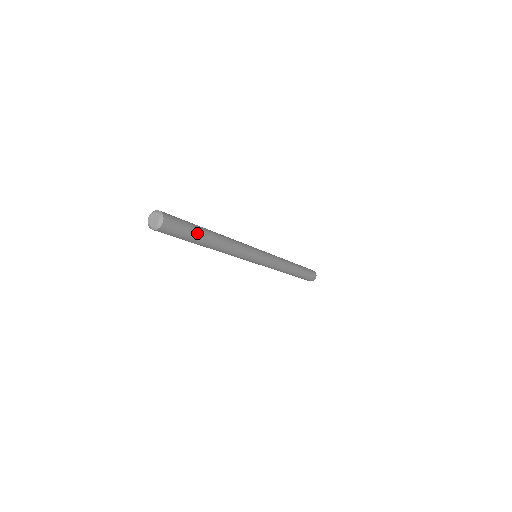
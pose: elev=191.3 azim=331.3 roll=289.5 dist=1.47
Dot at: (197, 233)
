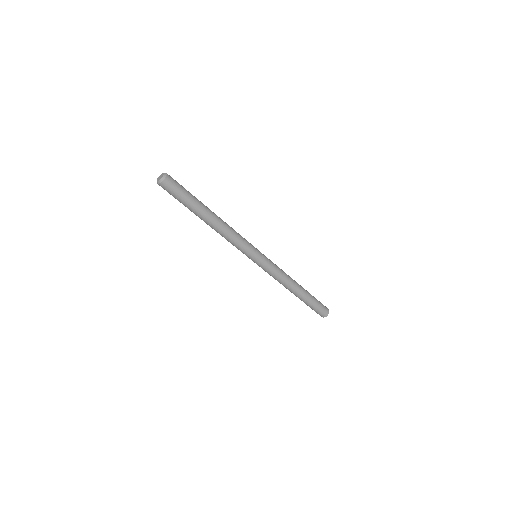
Dot at: (195, 200)
